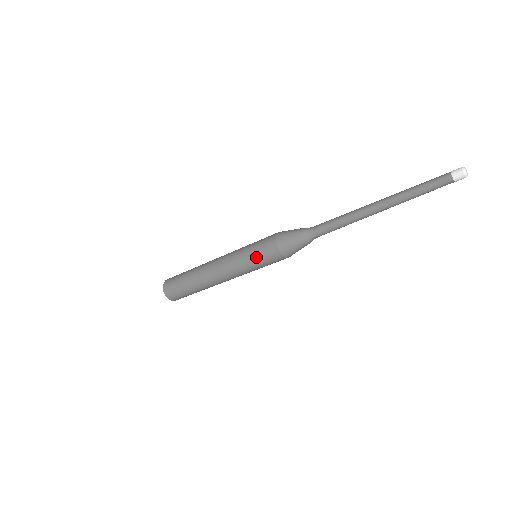
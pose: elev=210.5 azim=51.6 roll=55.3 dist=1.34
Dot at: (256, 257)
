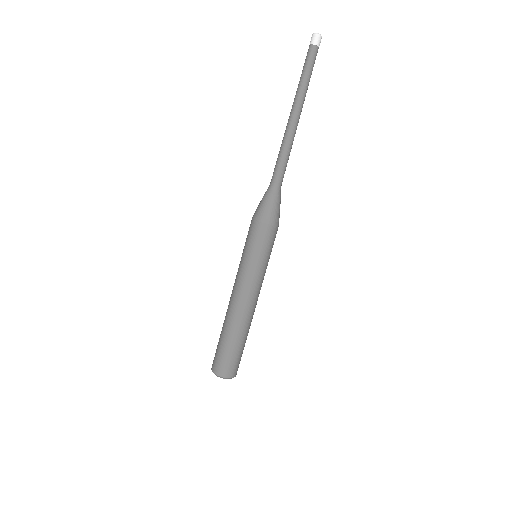
Dot at: (247, 247)
